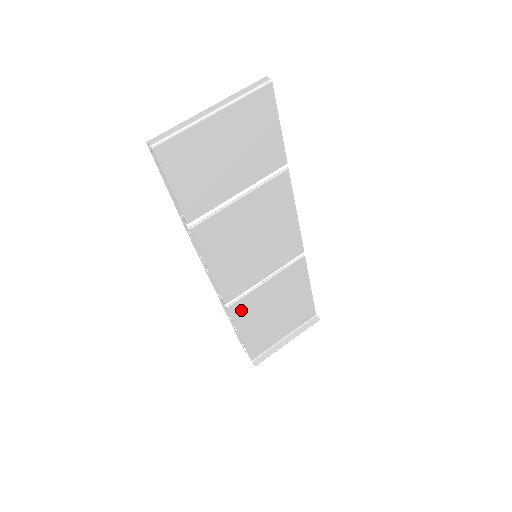
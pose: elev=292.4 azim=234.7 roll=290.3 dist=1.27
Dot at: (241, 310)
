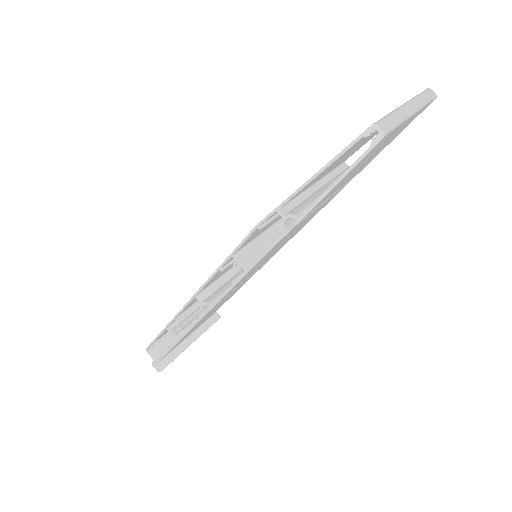
Dot at: (207, 314)
